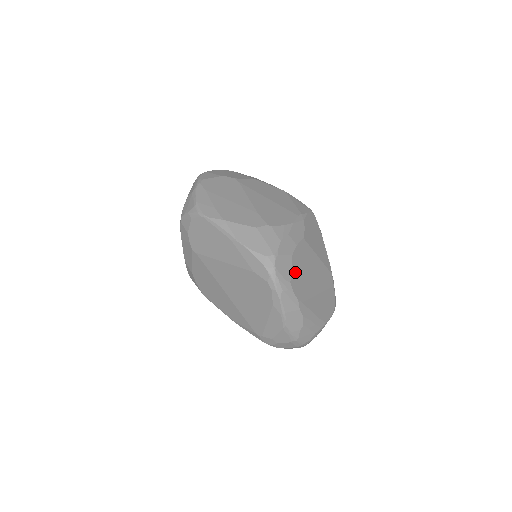
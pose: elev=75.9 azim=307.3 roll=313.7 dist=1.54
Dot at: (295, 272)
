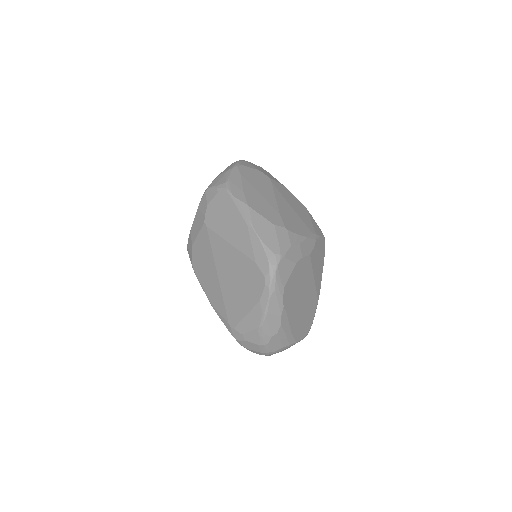
Dot at: (292, 280)
